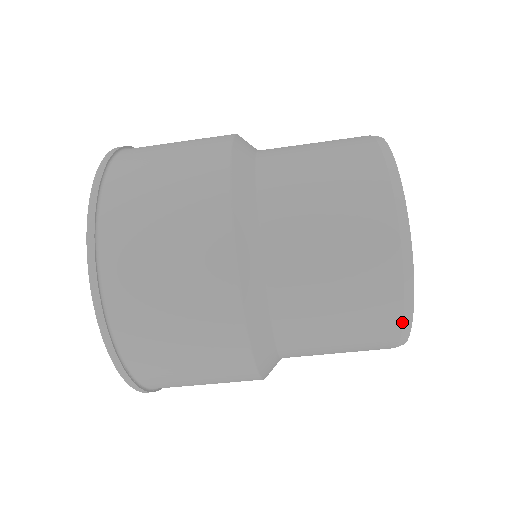
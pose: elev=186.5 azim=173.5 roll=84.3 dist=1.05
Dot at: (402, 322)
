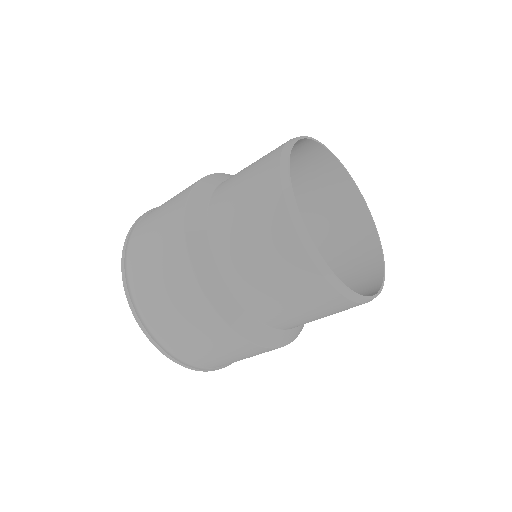
Dot at: (359, 303)
